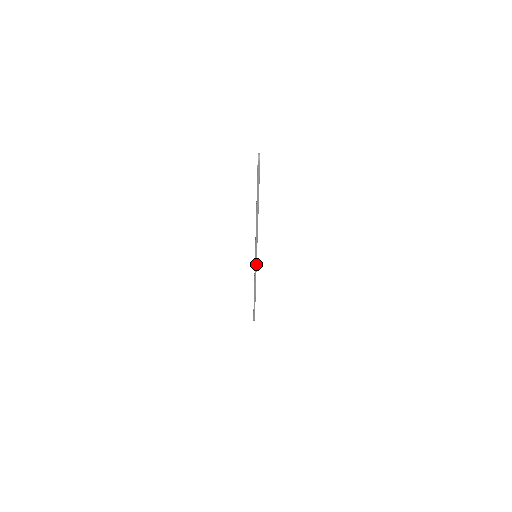
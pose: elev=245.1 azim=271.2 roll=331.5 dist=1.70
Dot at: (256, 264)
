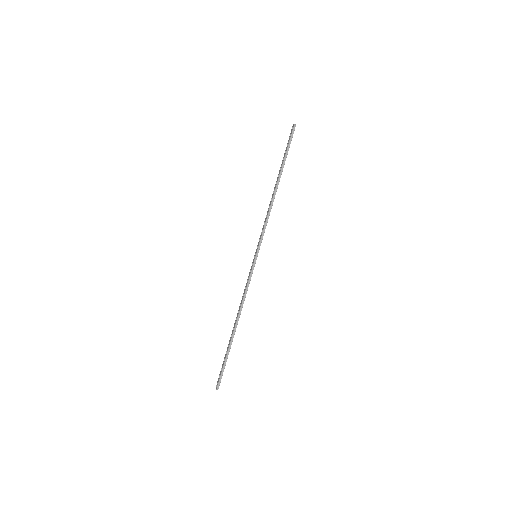
Dot at: (254, 265)
